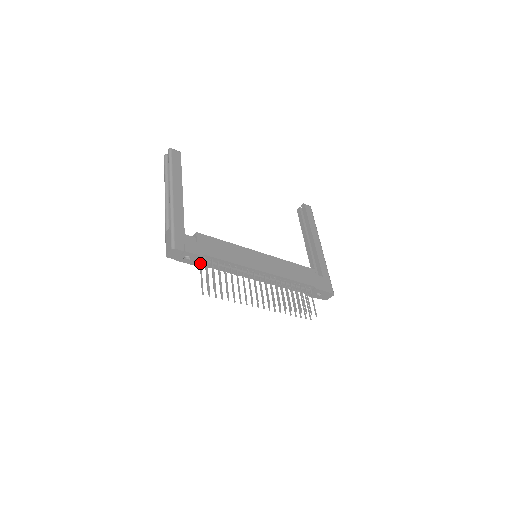
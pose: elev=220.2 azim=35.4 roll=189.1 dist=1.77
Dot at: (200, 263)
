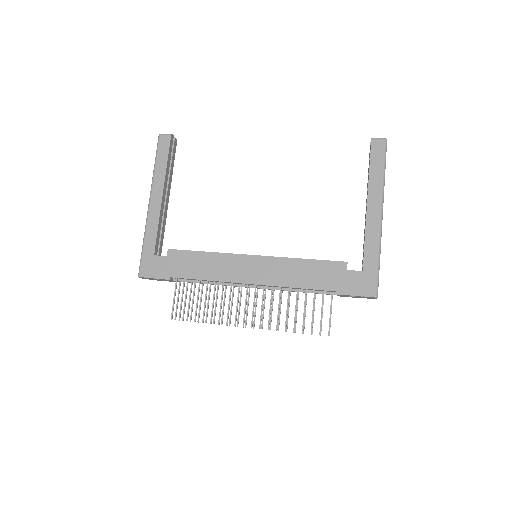
Dot at: occluded
